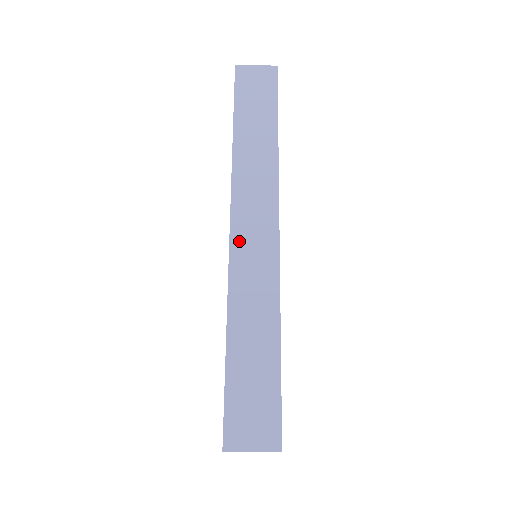
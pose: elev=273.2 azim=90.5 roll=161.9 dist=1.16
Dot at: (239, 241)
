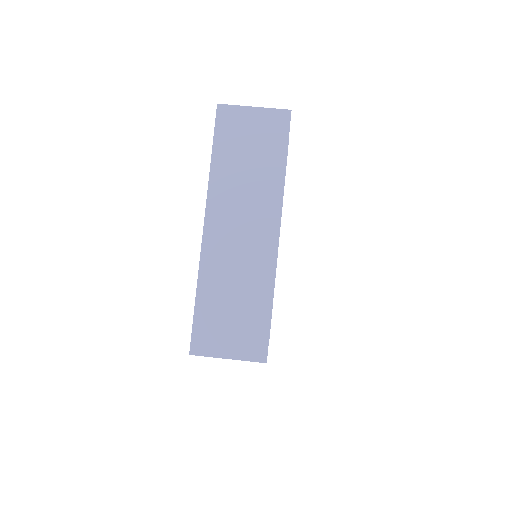
Dot at: occluded
